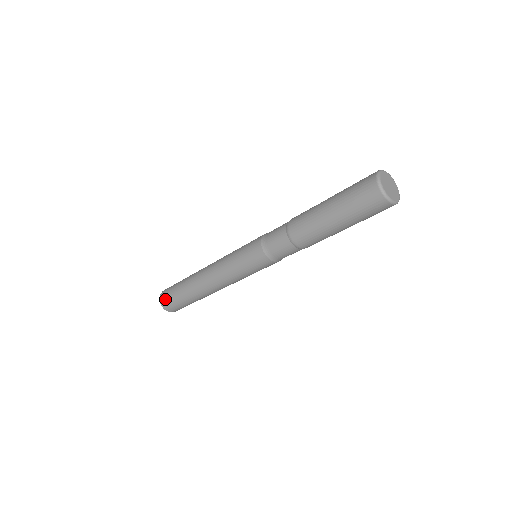
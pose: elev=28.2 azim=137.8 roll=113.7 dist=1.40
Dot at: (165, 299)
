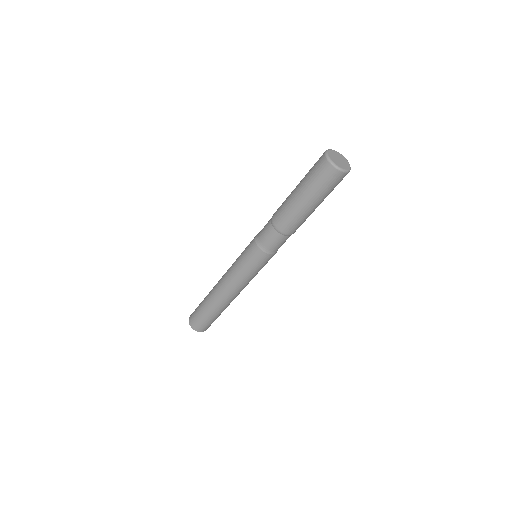
Dot at: (193, 312)
